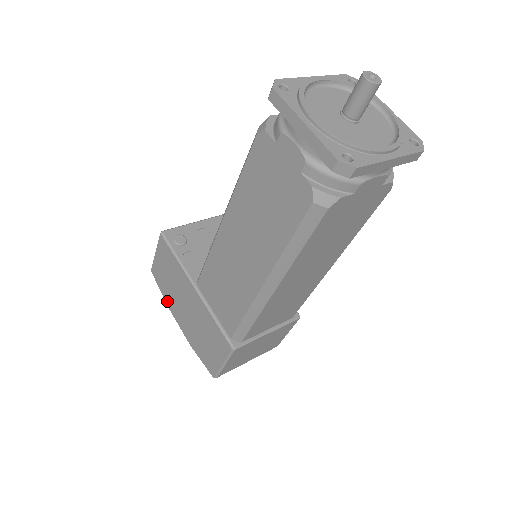
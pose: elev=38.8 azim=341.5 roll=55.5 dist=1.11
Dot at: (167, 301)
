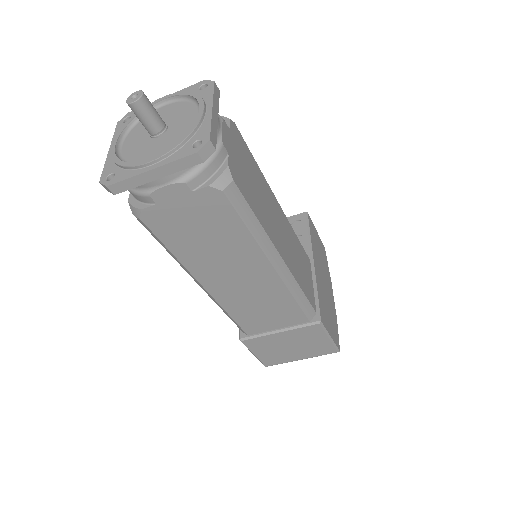
Dot at: occluded
